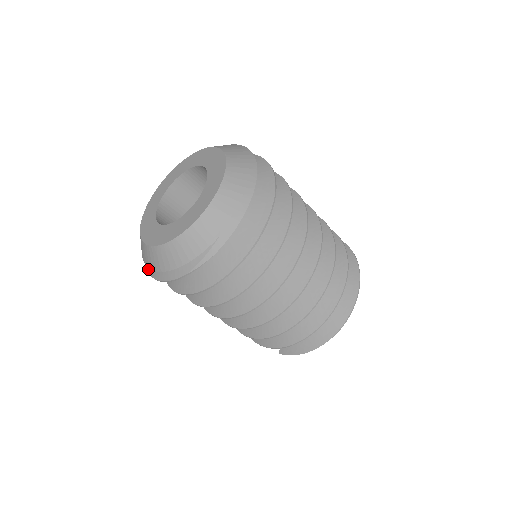
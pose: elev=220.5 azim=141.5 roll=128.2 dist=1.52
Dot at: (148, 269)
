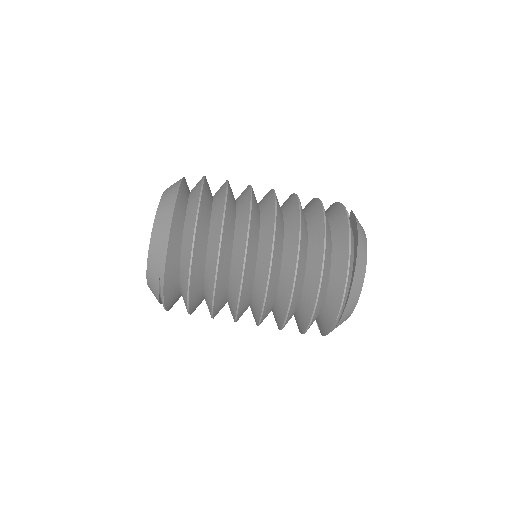
Dot at: occluded
